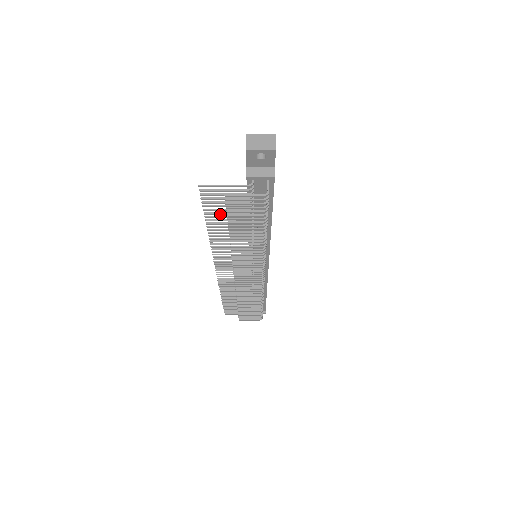
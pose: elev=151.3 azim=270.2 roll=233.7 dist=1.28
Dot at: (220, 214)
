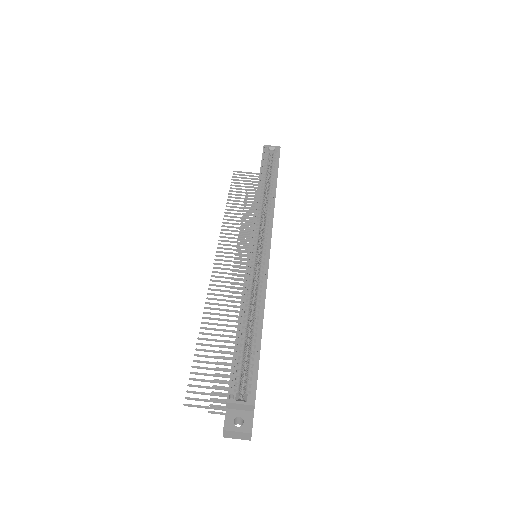
Dot at: (208, 362)
